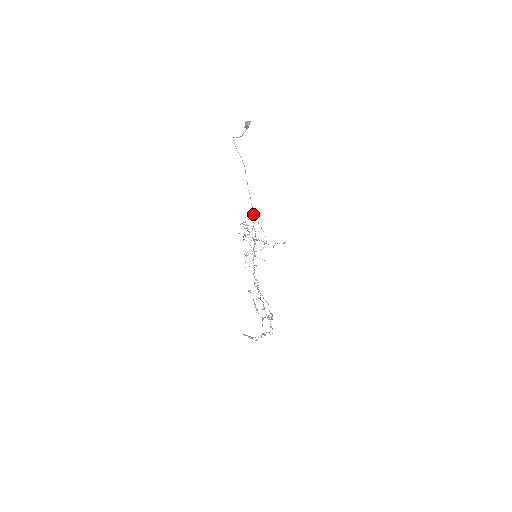
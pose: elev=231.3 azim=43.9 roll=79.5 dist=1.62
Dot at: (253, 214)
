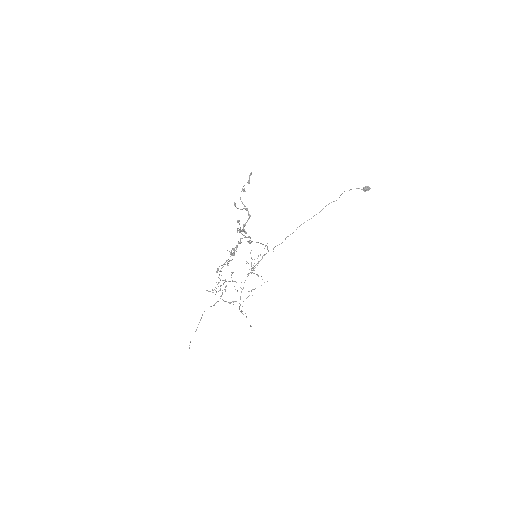
Dot at: (249, 291)
